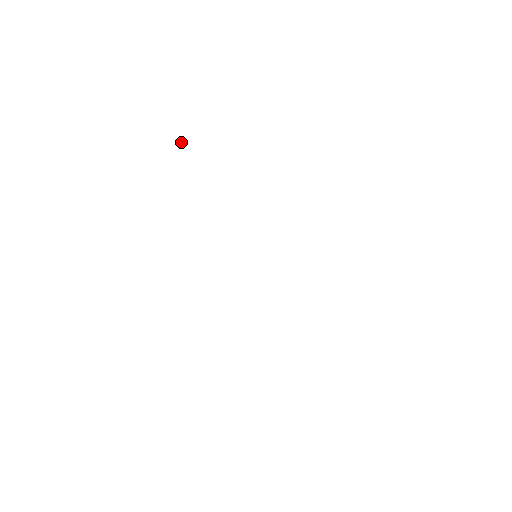
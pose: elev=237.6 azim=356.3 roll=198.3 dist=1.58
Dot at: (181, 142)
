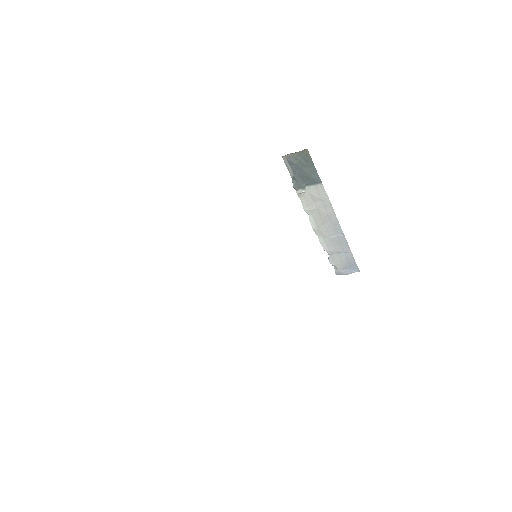
Dot at: (351, 270)
